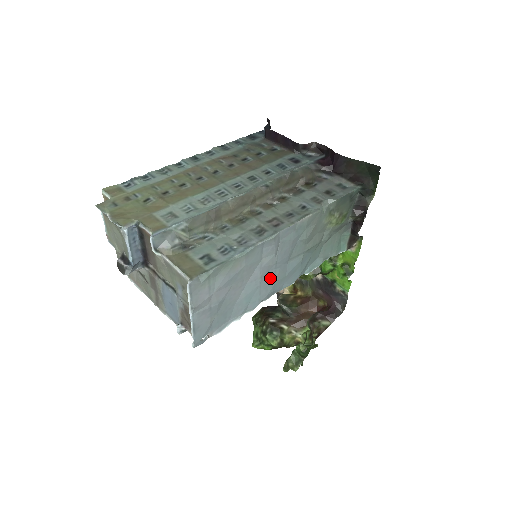
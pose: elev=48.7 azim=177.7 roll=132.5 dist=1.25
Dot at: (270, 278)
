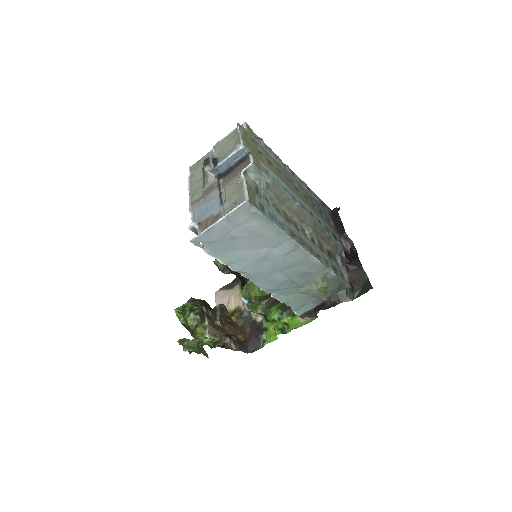
Dot at: (262, 265)
